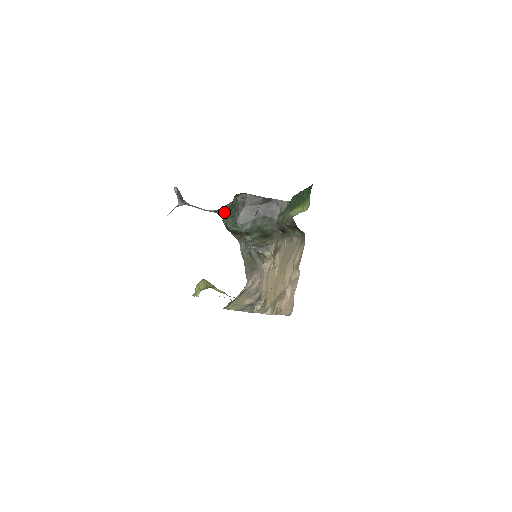
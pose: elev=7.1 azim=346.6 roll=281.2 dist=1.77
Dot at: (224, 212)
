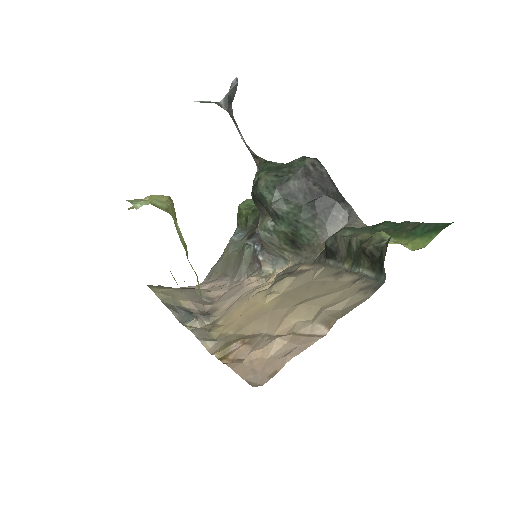
Dot at: (267, 165)
